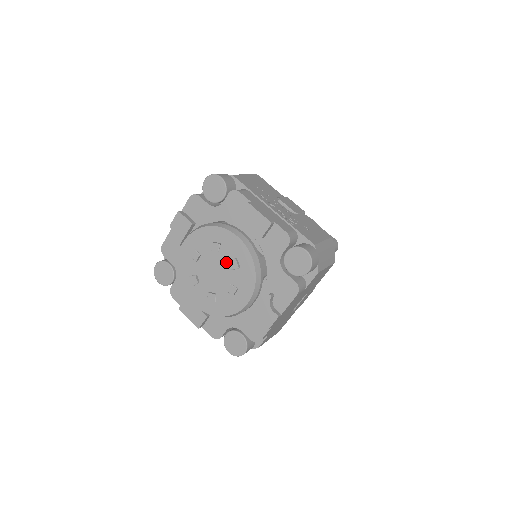
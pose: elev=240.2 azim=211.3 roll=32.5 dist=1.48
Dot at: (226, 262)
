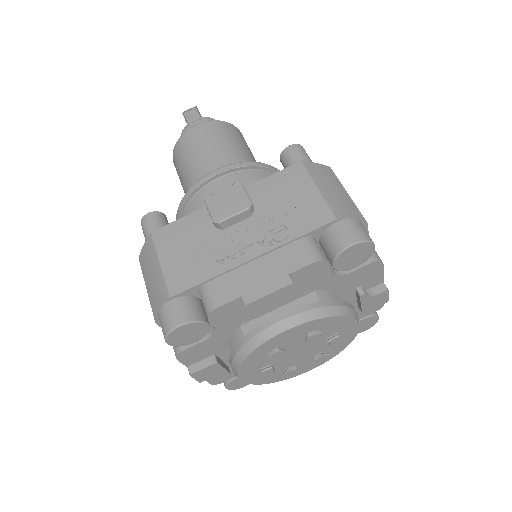
Dot at: (301, 343)
